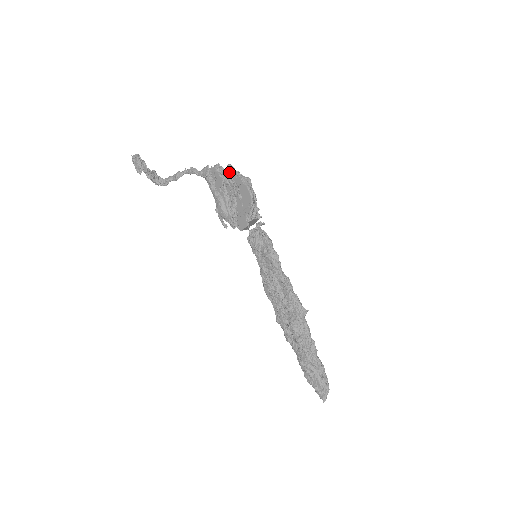
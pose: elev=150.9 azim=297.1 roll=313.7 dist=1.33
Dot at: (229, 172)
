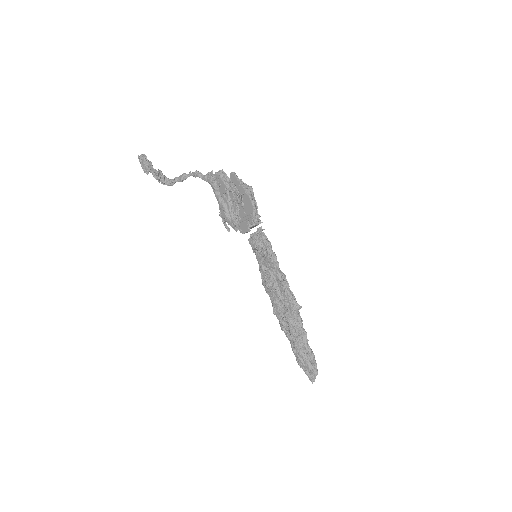
Dot at: (232, 179)
